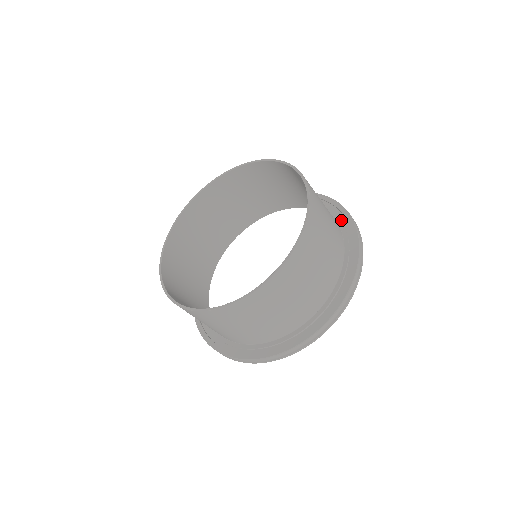
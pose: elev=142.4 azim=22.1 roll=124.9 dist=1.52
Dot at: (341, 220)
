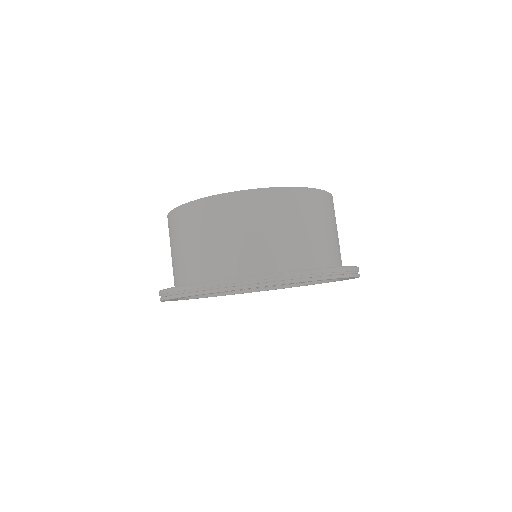
Dot at: occluded
